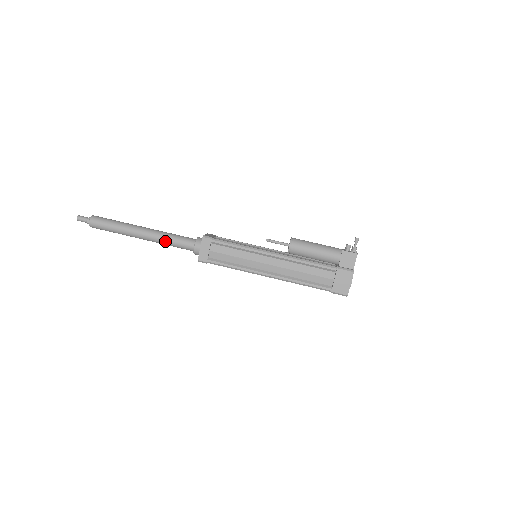
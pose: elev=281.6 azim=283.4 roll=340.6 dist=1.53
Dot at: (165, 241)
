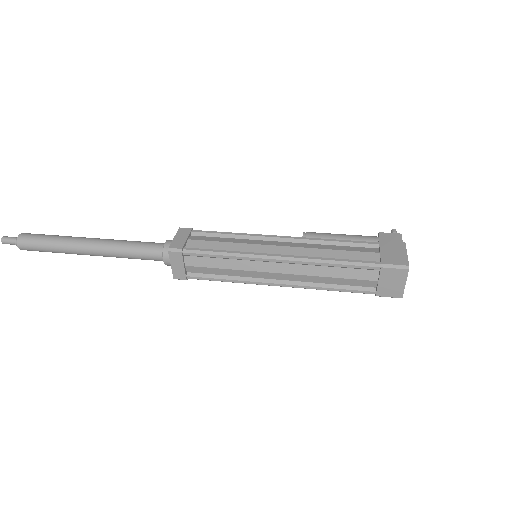
Dot at: (123, 244)
